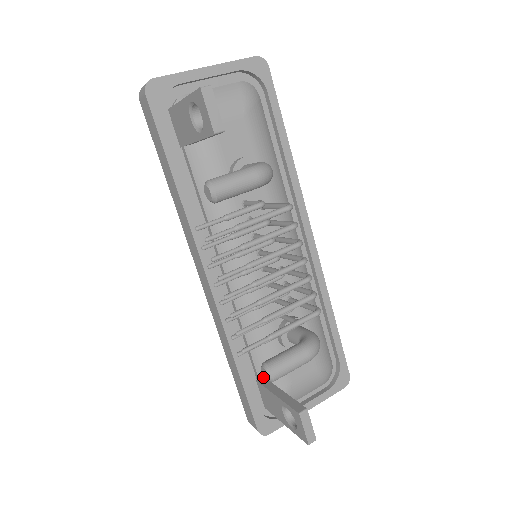
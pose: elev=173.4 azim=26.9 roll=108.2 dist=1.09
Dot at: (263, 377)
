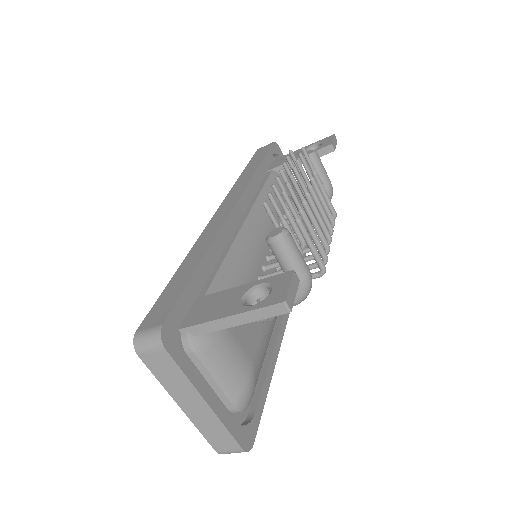
Dot at: occluded
